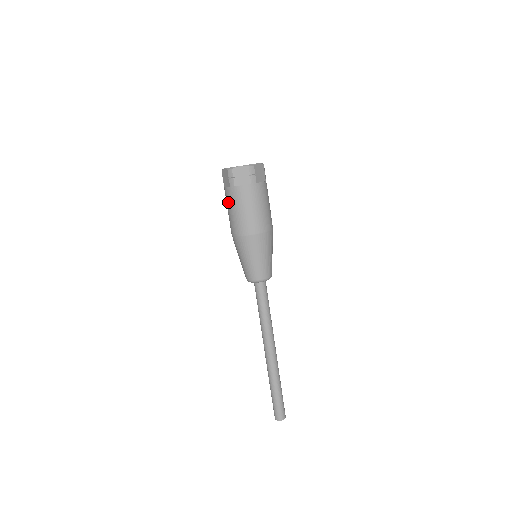
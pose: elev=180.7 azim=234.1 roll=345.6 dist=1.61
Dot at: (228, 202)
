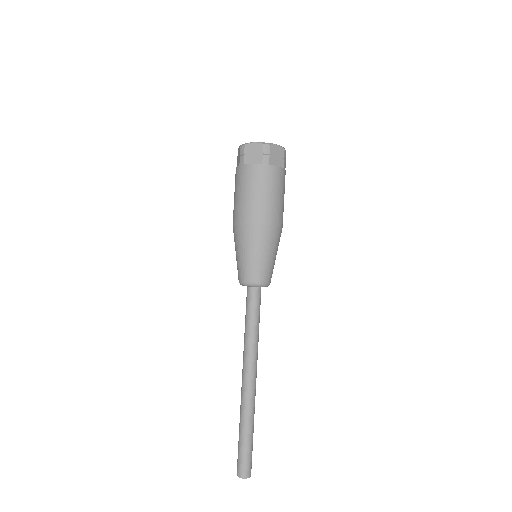
Dot at: (252, 181)
